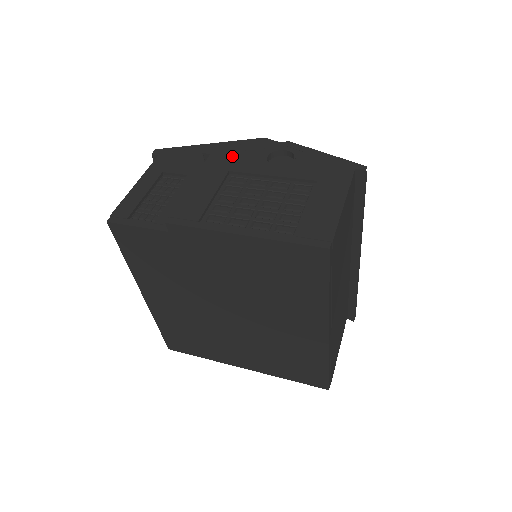
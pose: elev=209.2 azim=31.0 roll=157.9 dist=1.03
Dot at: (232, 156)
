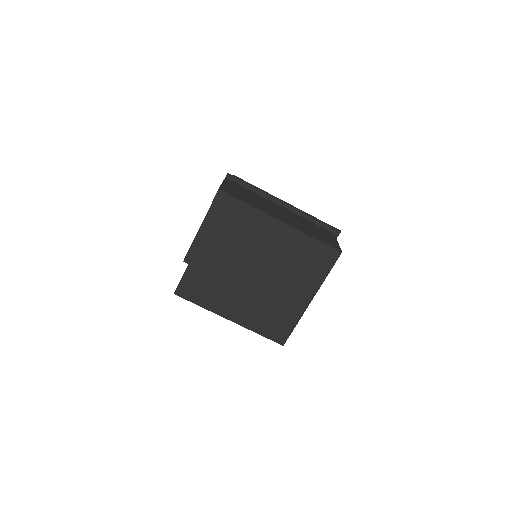
Dot at: occluded
